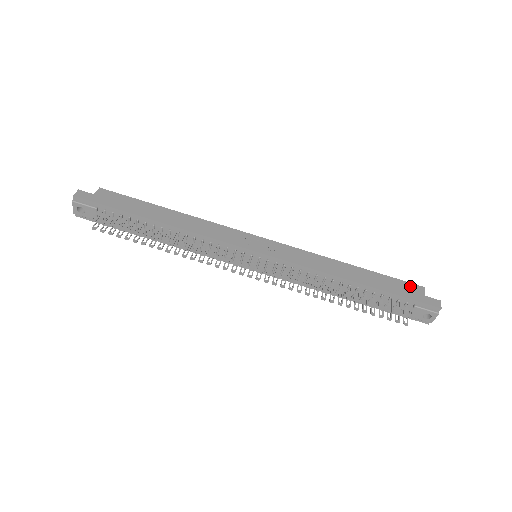
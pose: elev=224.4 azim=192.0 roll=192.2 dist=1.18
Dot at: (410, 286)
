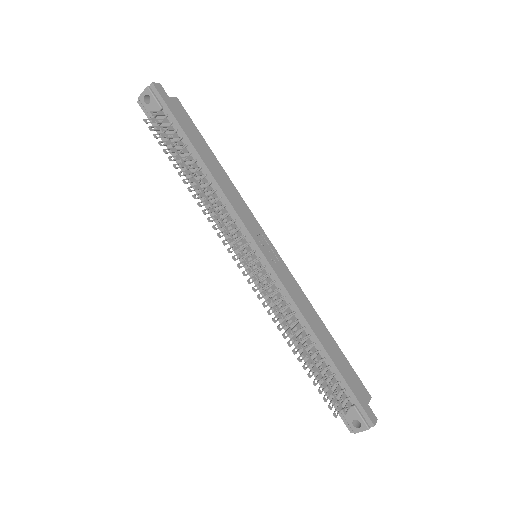
Dot at: (361, 386)
